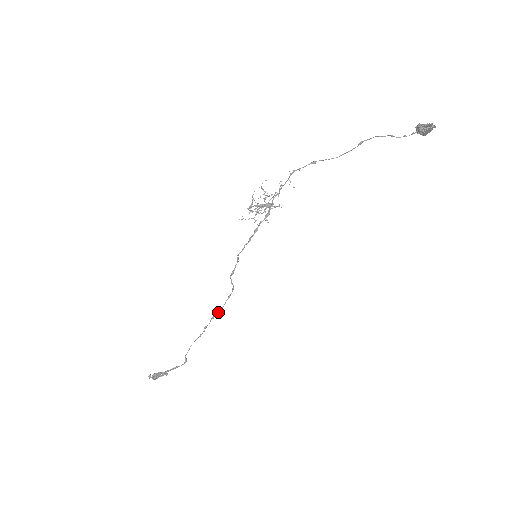
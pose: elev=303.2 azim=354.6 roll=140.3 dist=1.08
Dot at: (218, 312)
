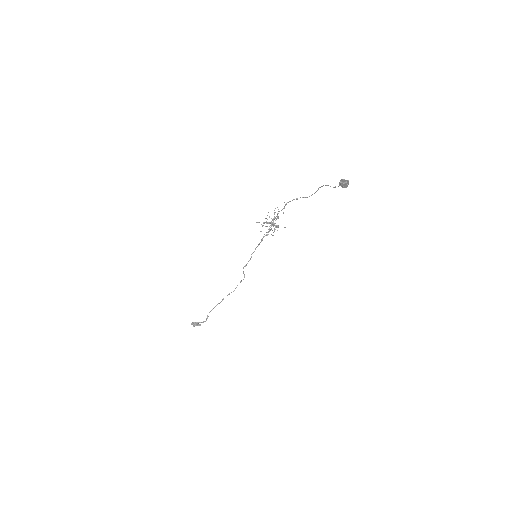
Dot at: (233, 291)
